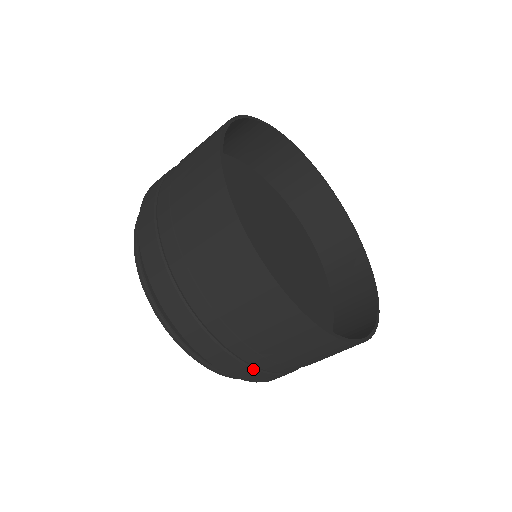
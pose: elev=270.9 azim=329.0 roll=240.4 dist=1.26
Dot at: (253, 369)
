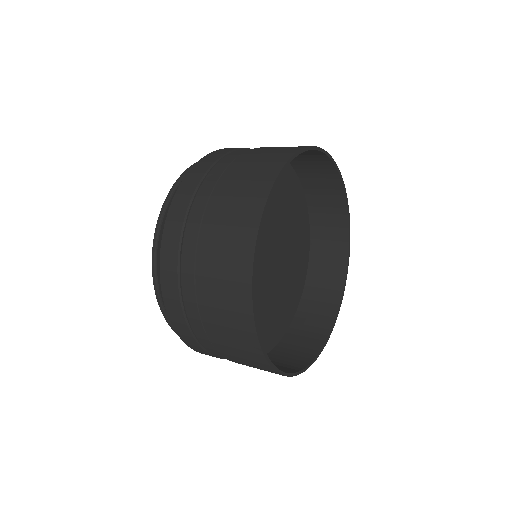
Dot at: (205, 351)
